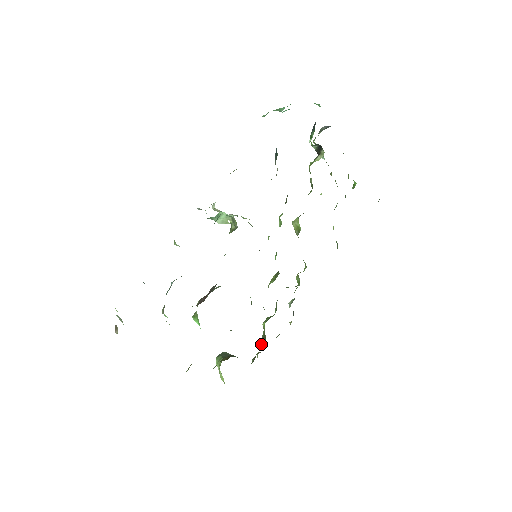
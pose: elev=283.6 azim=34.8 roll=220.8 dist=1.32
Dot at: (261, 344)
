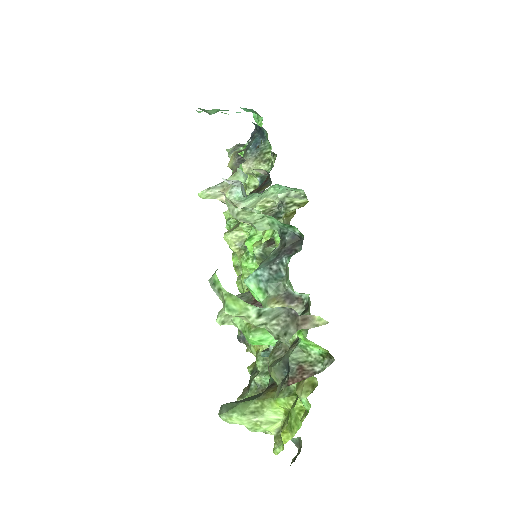
Dot at: occluded
